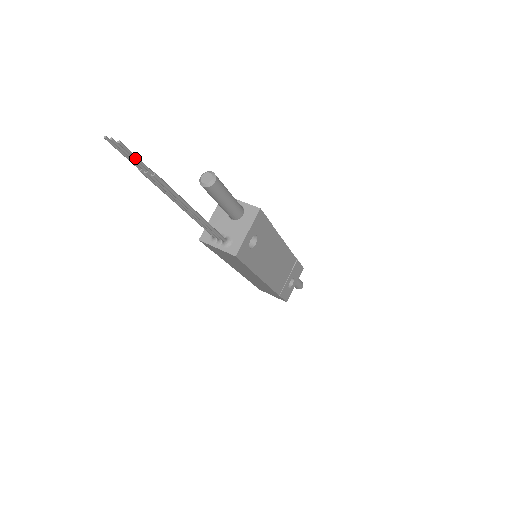
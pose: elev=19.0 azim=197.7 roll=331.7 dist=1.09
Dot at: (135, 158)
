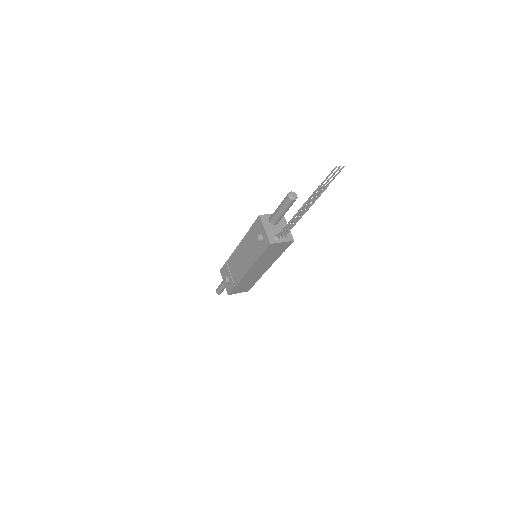
Dot at: occluded
